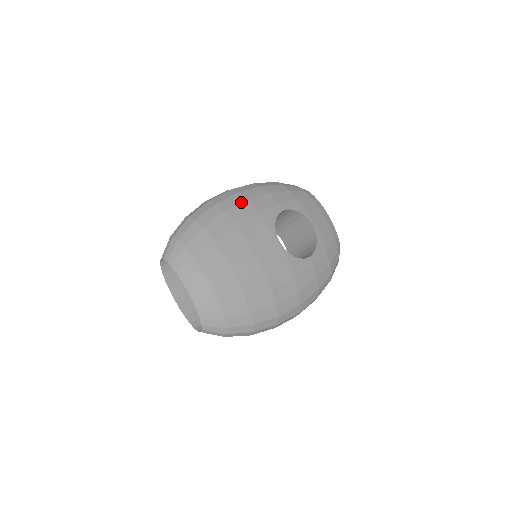
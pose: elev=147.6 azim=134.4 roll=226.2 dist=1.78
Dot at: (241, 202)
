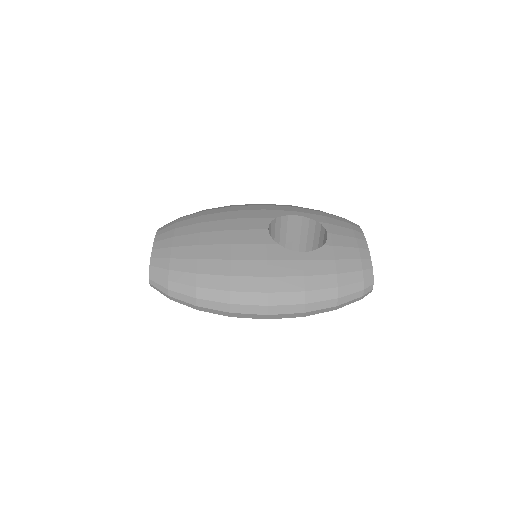
Dot at: (255, 205)
